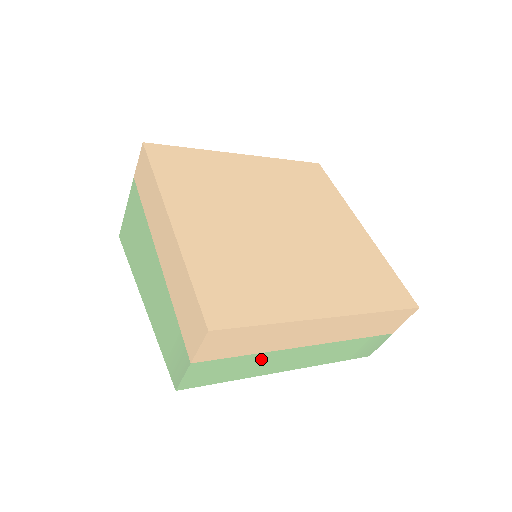
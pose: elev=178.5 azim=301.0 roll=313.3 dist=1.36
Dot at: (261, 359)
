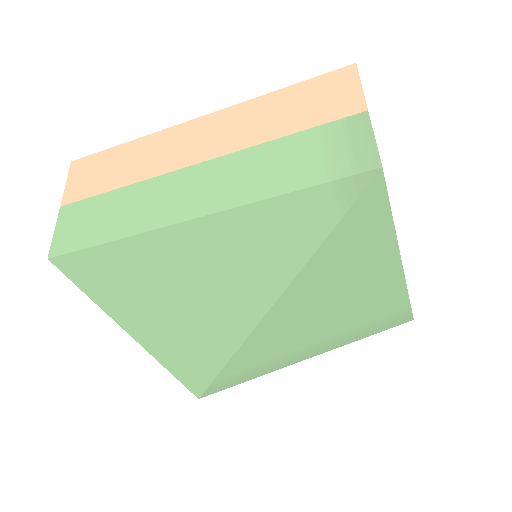
Dot at: (140, 195)
